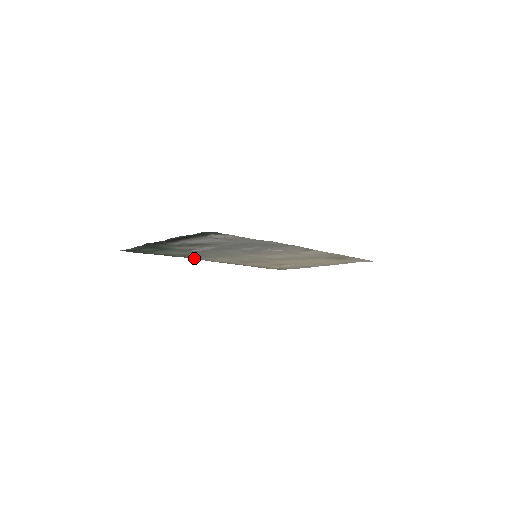
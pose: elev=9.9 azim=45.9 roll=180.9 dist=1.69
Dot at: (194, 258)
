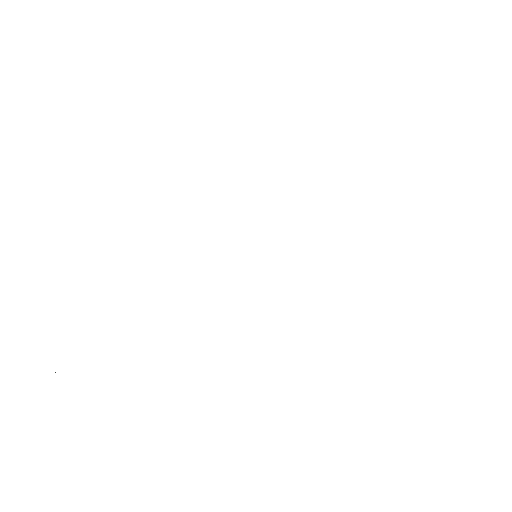
Dot at: occluded
